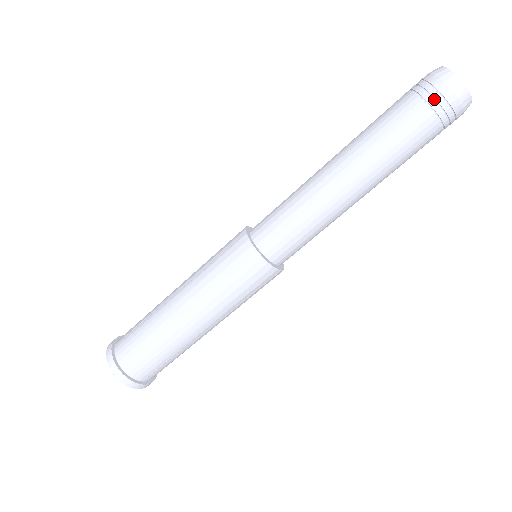
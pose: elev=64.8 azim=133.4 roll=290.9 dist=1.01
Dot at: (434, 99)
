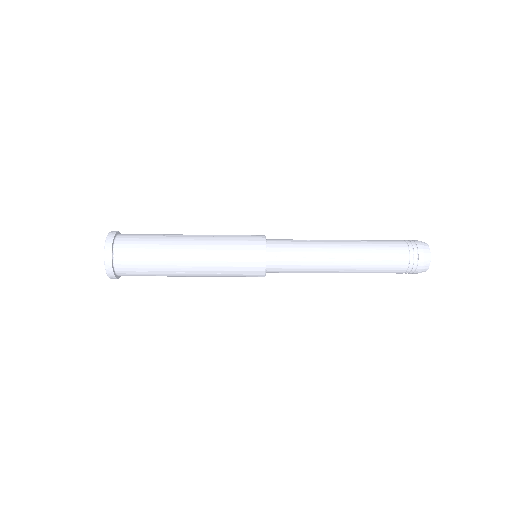
Dot at: (406, 273)
